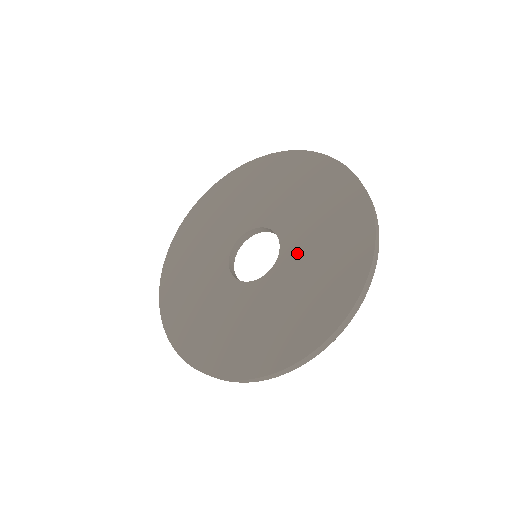
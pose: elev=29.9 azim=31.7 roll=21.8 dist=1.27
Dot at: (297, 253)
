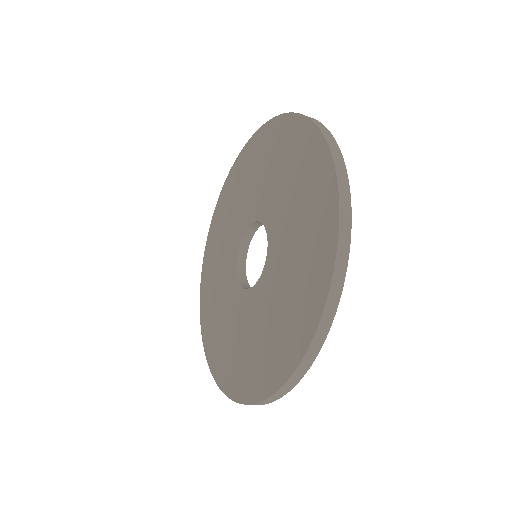
Dot at: (271, 203)
